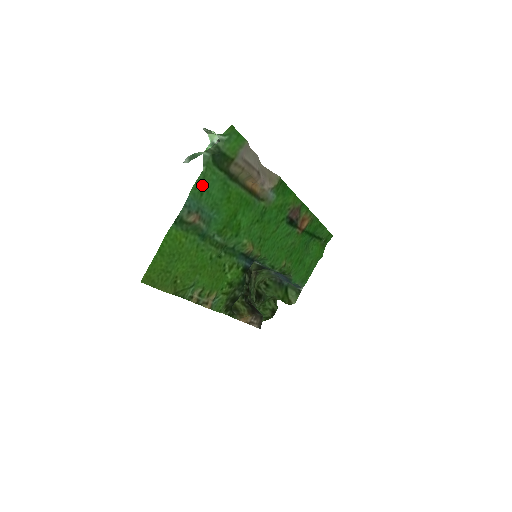
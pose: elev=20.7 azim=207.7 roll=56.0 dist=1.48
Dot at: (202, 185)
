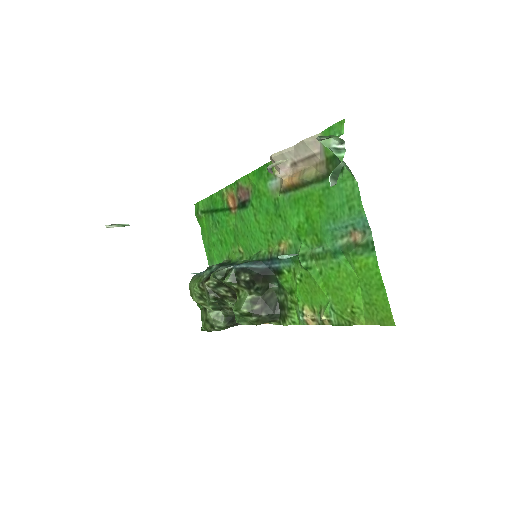
Dot at: (352, 199)
